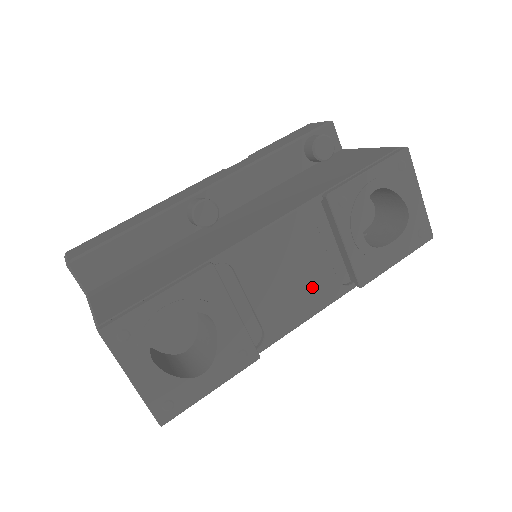
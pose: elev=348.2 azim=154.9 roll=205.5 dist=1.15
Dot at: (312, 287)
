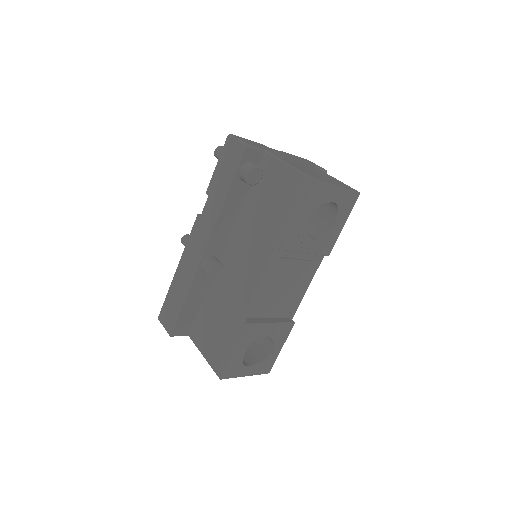
Dot at: (301, 278)
